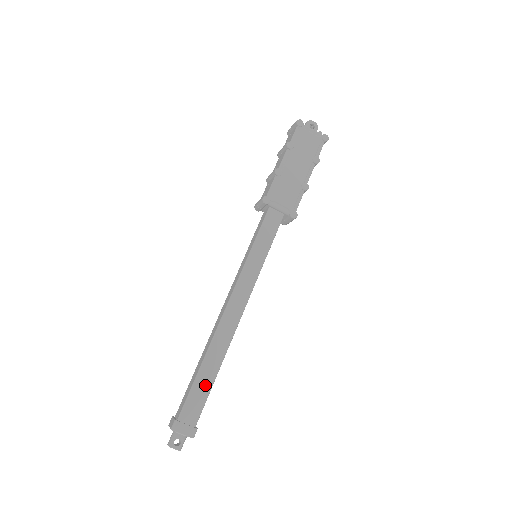
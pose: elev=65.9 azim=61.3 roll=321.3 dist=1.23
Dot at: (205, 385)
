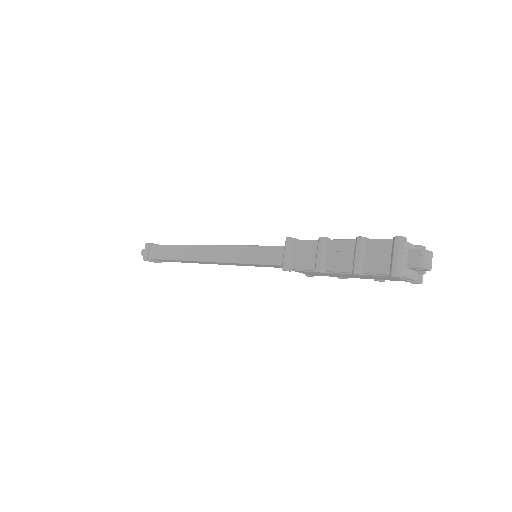
Dot at: (173, 261)
